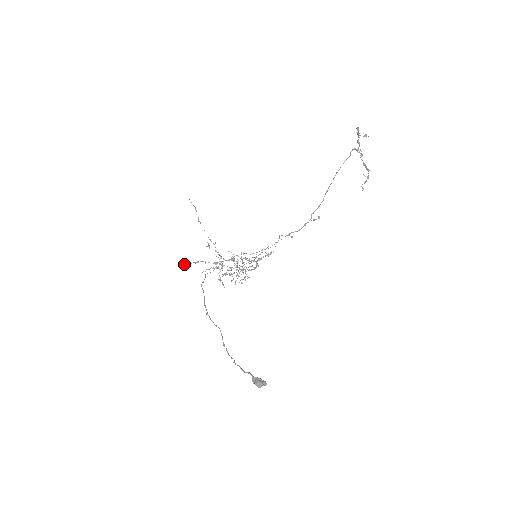
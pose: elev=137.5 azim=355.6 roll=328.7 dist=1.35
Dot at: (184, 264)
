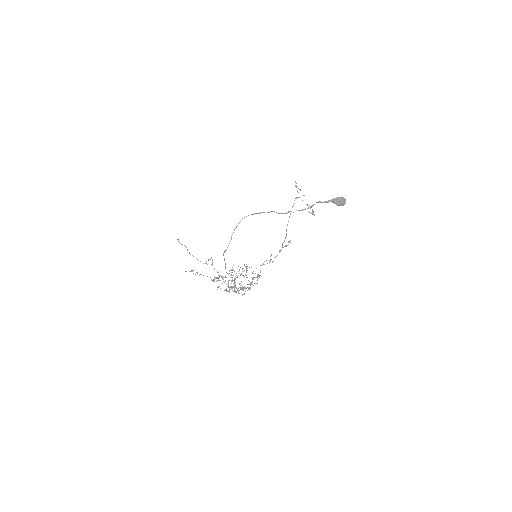
Dot at: (191, 270)
